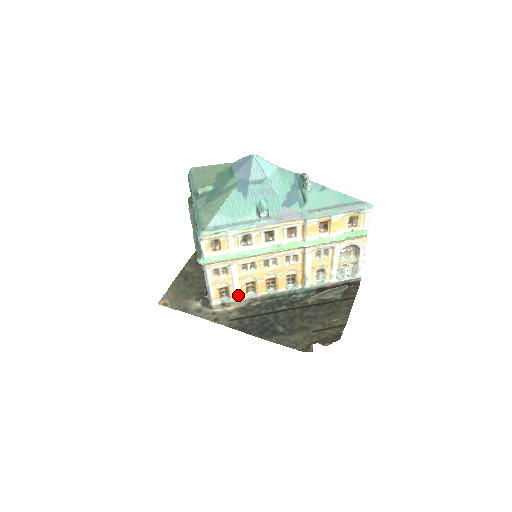
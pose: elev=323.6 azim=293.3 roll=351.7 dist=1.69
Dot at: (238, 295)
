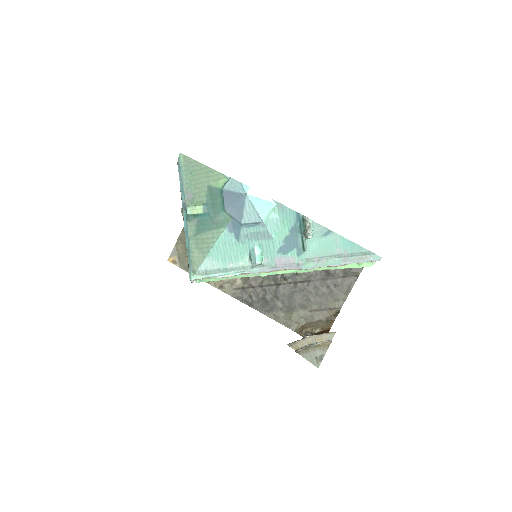
Dot at: occluded
